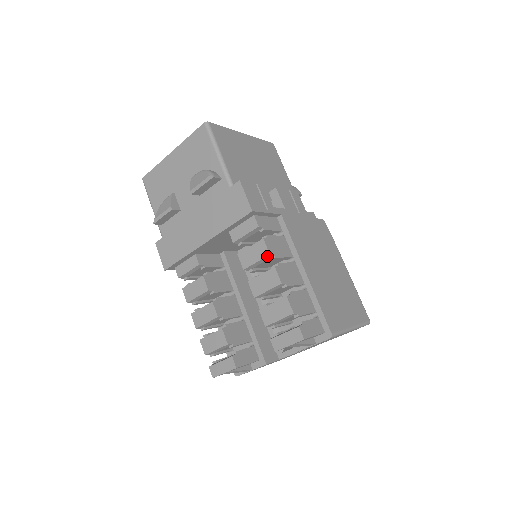
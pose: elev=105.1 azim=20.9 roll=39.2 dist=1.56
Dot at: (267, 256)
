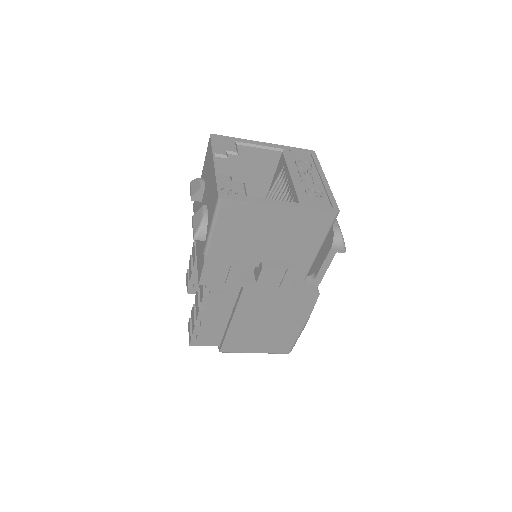
Dot at: (201, 302)
